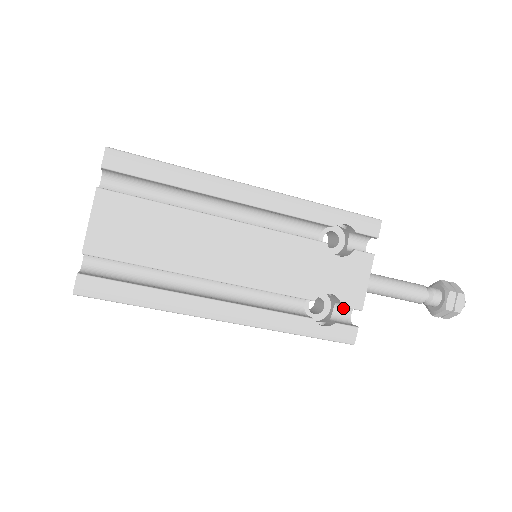
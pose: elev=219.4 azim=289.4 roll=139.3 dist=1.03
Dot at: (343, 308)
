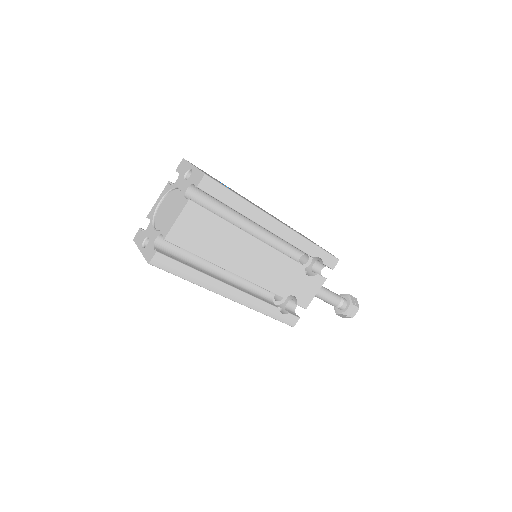
Dot at: (294, 302)
